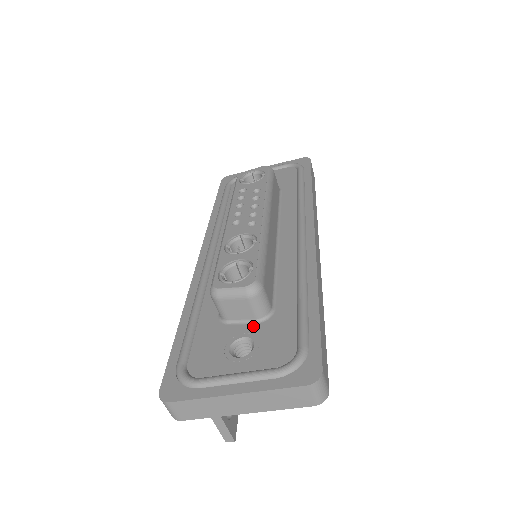
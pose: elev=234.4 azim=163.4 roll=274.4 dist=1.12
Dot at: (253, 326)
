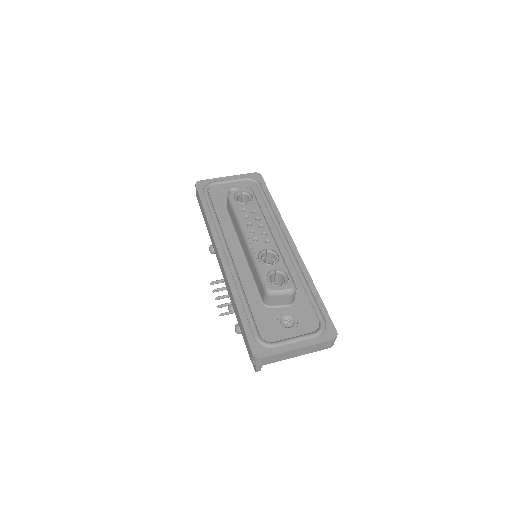
Dot at: (288, 308)
